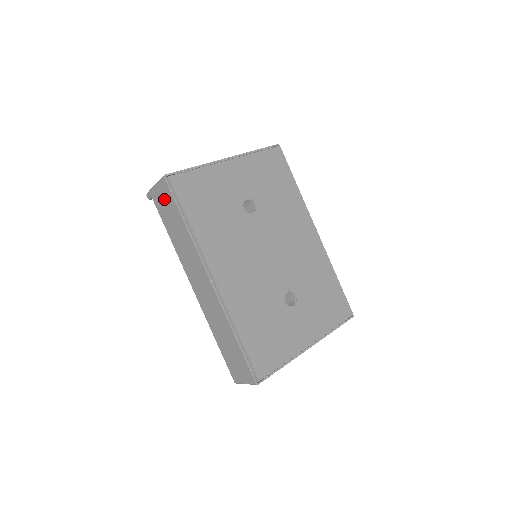
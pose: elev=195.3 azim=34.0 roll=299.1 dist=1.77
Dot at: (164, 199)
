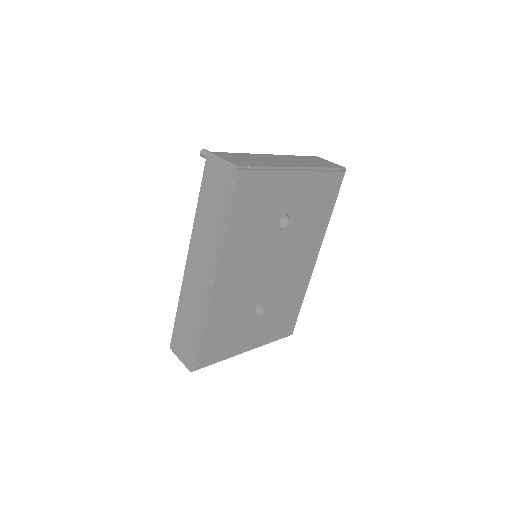
Dot at: (219, 180)
